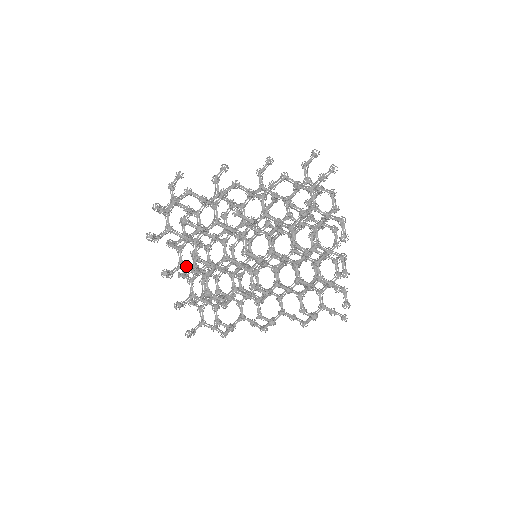
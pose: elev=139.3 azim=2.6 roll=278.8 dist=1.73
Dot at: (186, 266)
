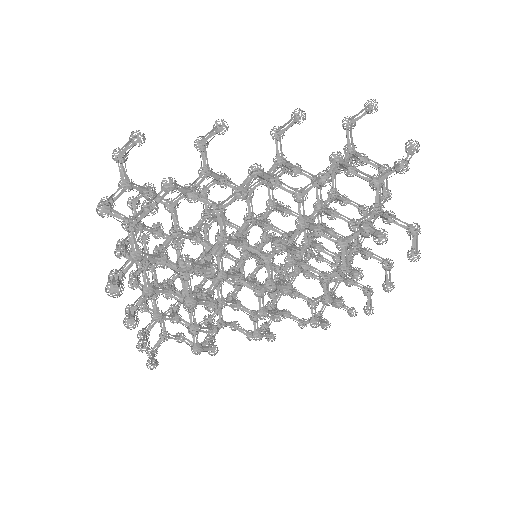
Dot at: (156, 291)
